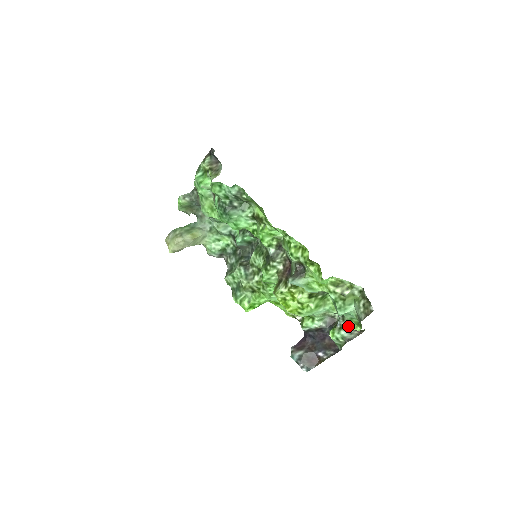
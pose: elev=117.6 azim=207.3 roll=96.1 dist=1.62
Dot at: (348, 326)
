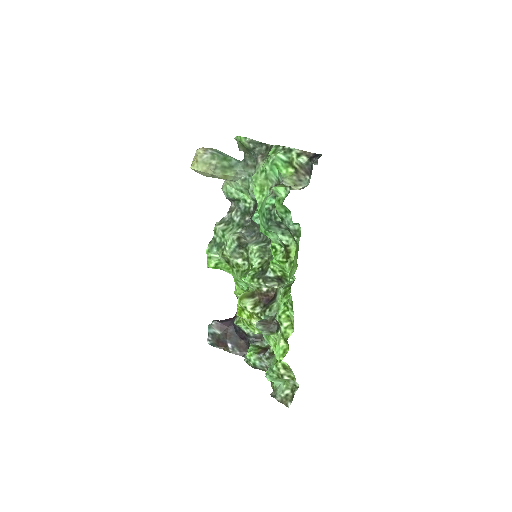
Dot at: (265, 363)
